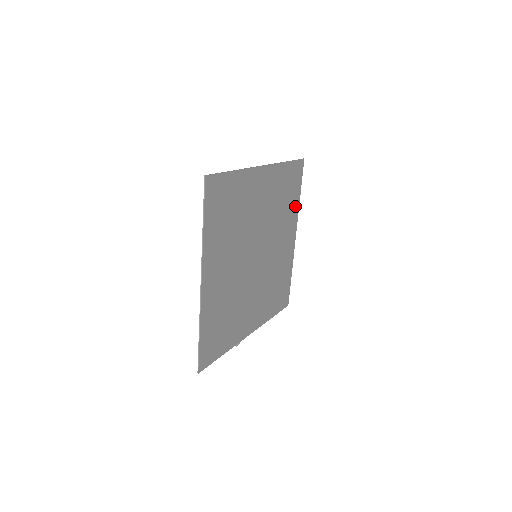
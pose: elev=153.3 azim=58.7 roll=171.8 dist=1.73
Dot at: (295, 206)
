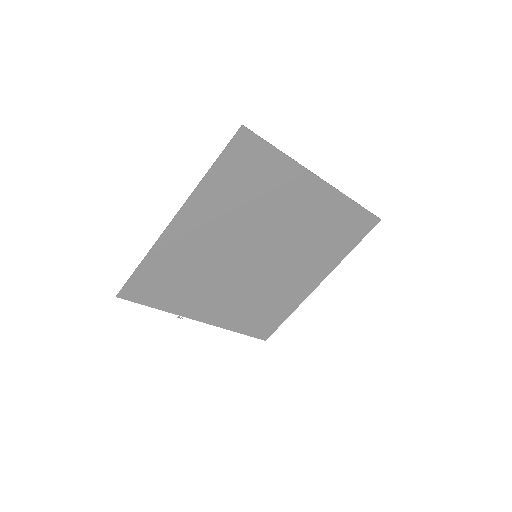
Dot at: (338, 255)
